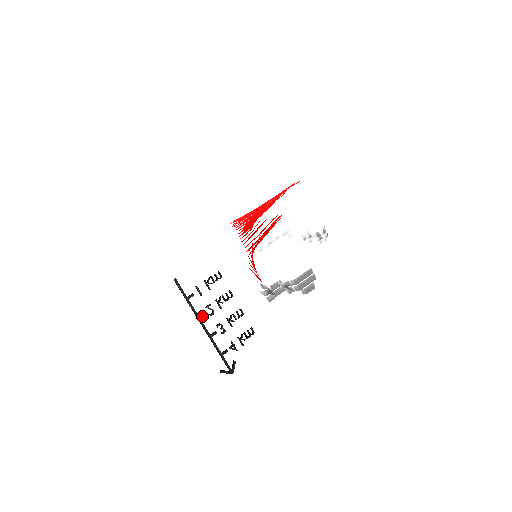
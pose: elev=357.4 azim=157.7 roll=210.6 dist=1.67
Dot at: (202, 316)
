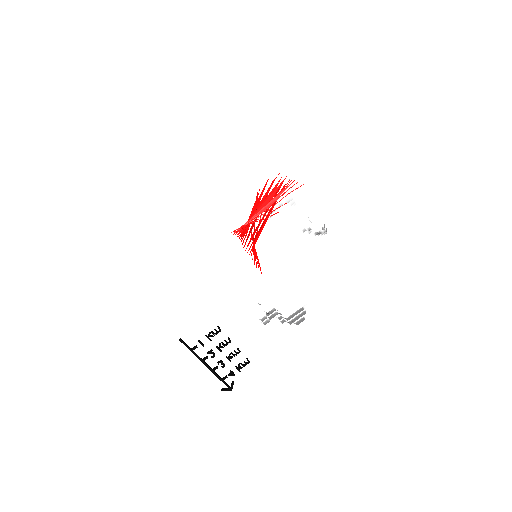
Dot at: (205, 359)
